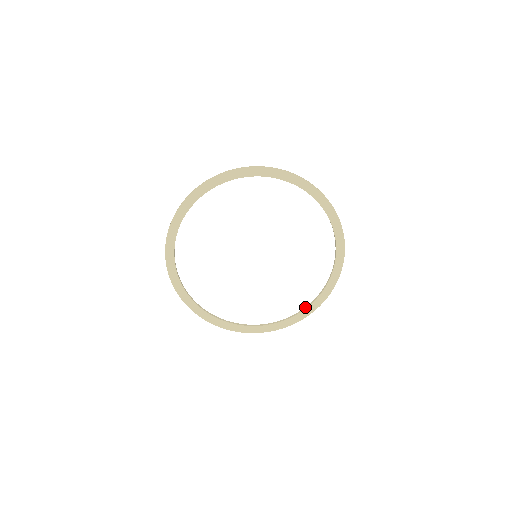
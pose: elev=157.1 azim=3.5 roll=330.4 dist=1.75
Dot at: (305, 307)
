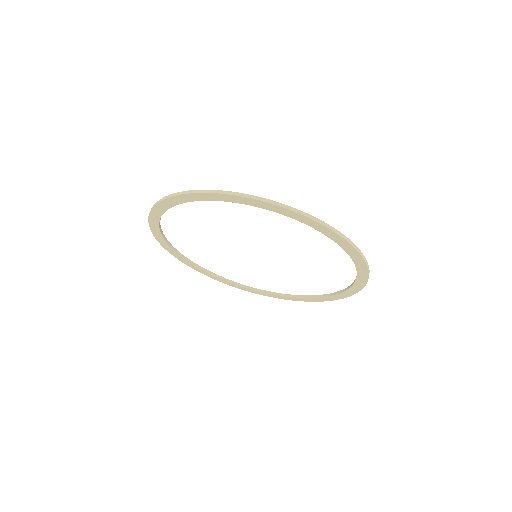
Dot at: (303, 295)
